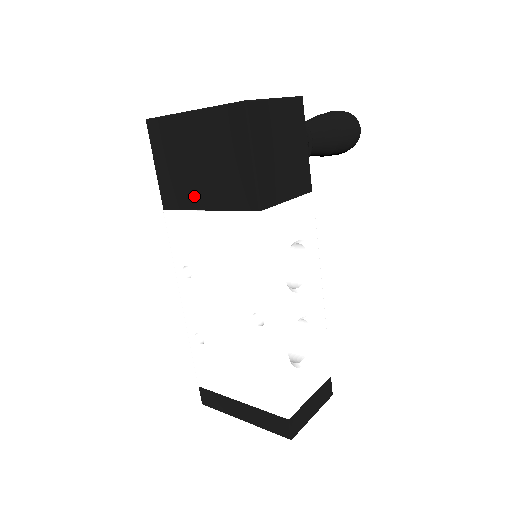
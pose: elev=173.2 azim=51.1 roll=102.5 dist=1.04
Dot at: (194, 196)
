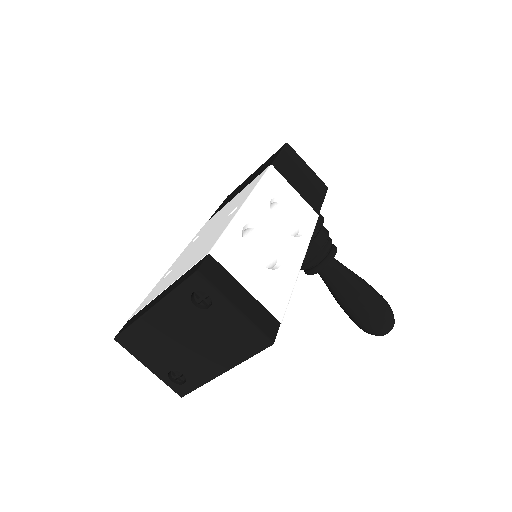
Dot at: occluded
